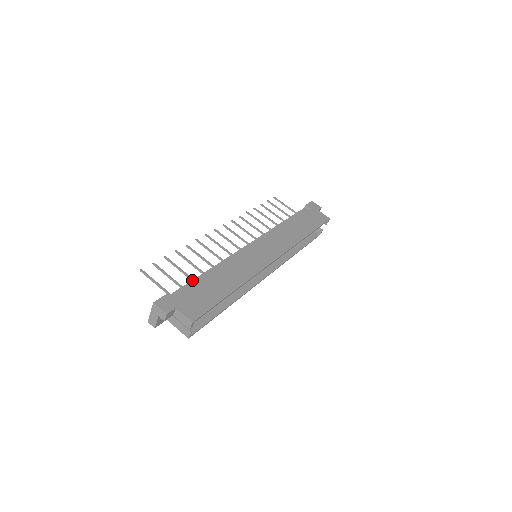
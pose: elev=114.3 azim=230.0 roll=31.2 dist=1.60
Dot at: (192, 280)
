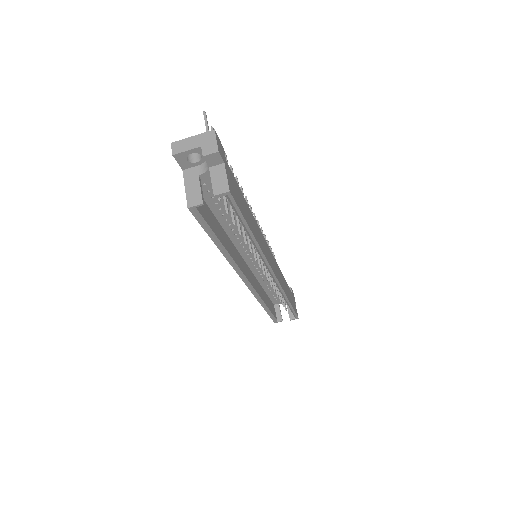
Dot at: occluded
